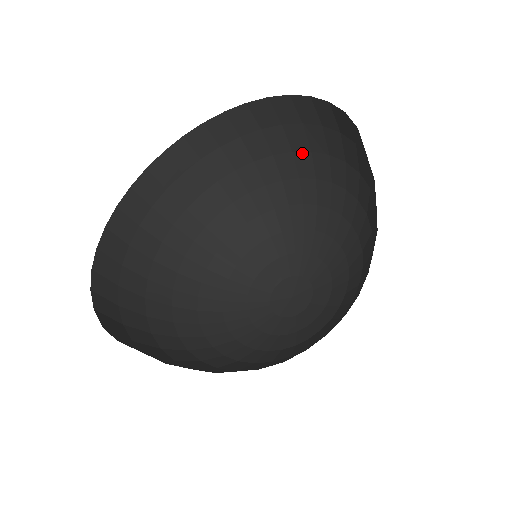
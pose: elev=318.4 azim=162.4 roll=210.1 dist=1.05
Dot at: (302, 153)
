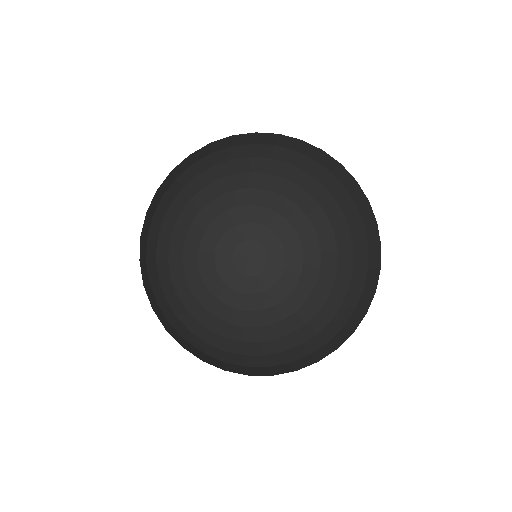
Dot at: (327, 190)
